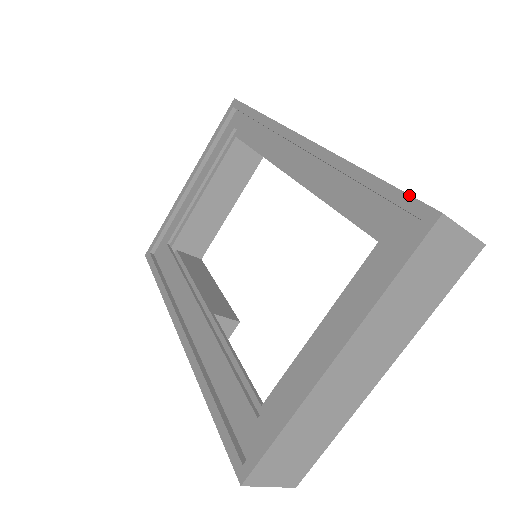
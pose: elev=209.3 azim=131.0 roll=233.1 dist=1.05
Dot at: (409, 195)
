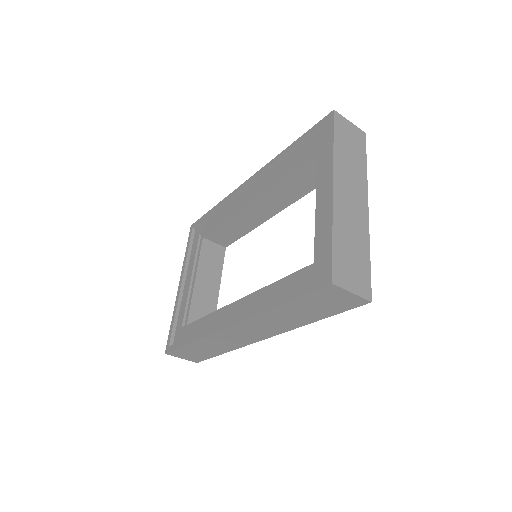
Dot at: (316, 124)
